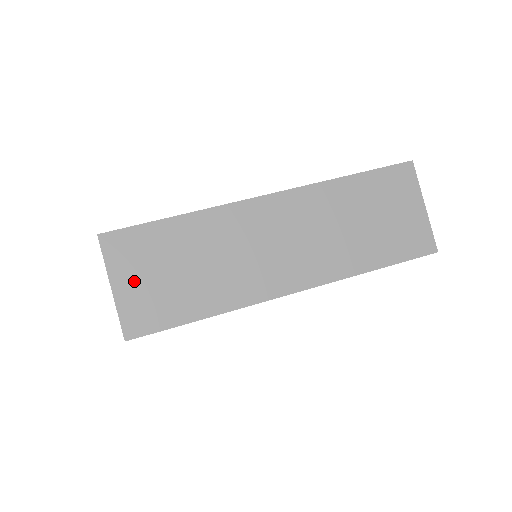
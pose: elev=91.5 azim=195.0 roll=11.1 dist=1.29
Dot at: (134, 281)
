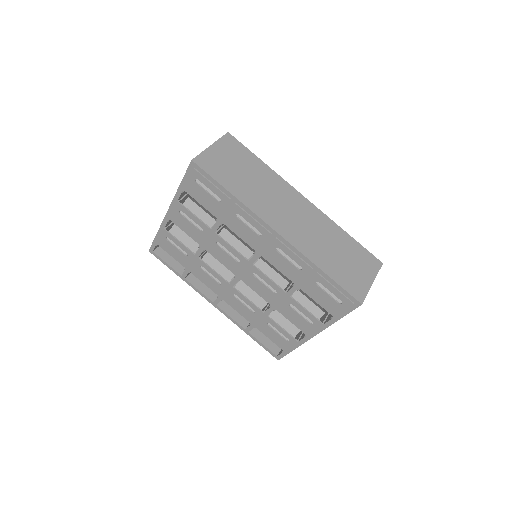
Dot at: (221, 154)
